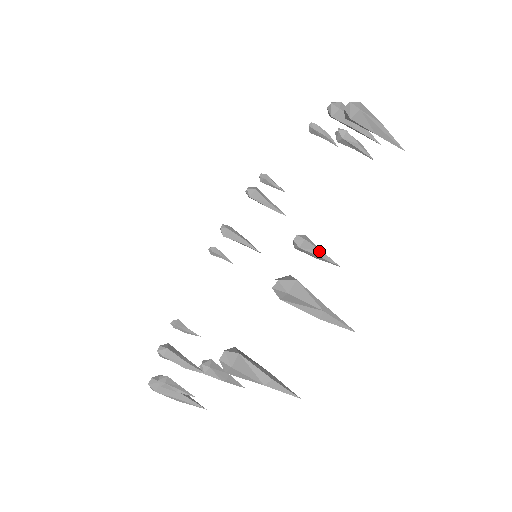
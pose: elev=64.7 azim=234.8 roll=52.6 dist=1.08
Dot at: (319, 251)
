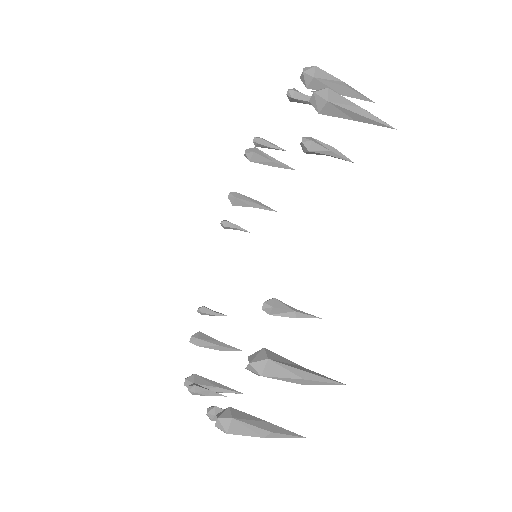
Dot at: (292, 312)
